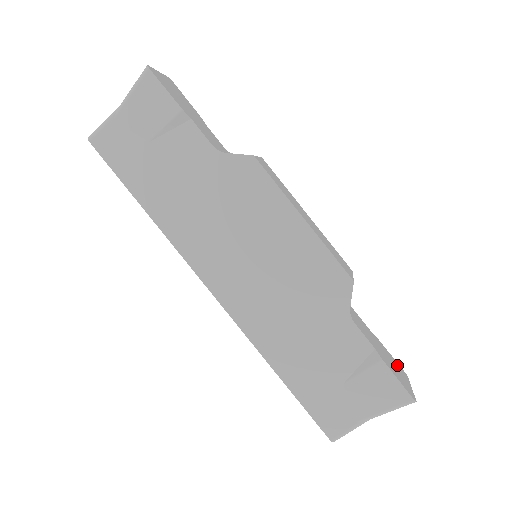
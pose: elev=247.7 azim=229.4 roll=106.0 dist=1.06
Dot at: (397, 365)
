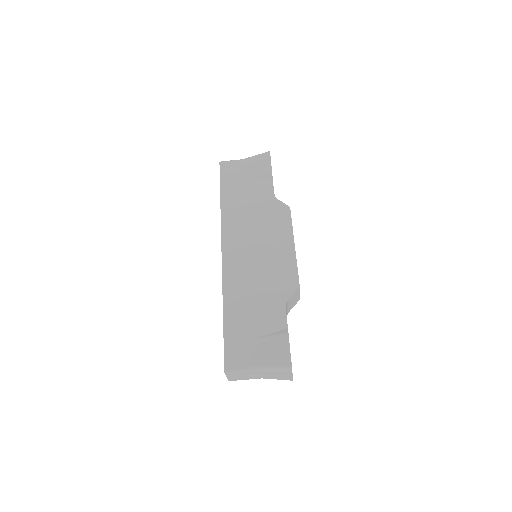
Dot at: occluded
